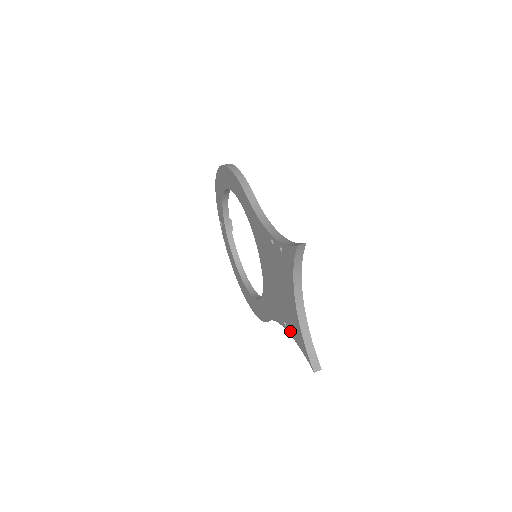
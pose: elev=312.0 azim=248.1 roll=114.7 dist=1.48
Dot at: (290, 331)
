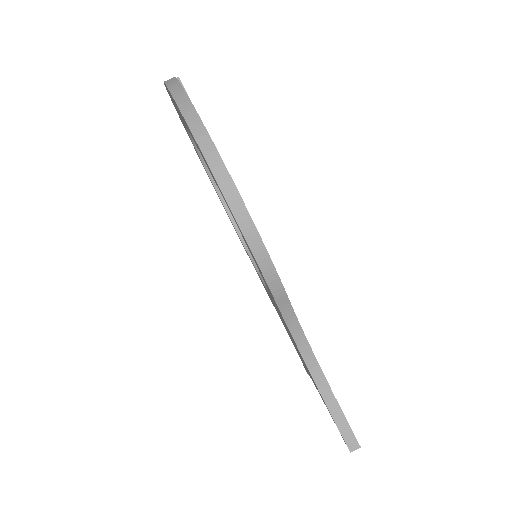
Dot at: occluded
